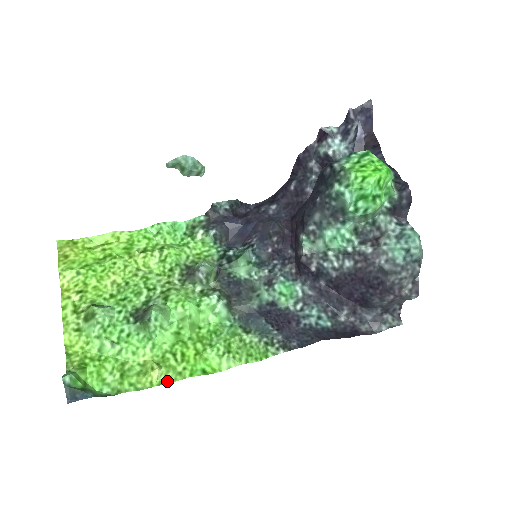
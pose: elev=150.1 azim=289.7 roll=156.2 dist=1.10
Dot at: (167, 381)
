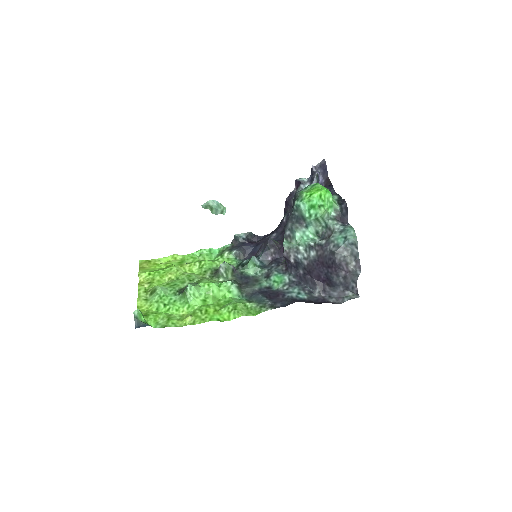
Dot at: (195, 323)
